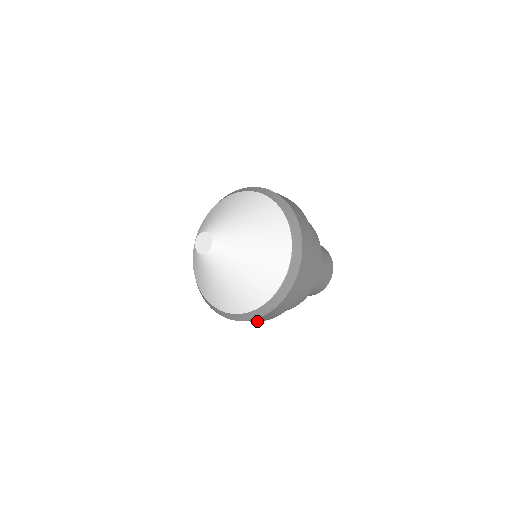
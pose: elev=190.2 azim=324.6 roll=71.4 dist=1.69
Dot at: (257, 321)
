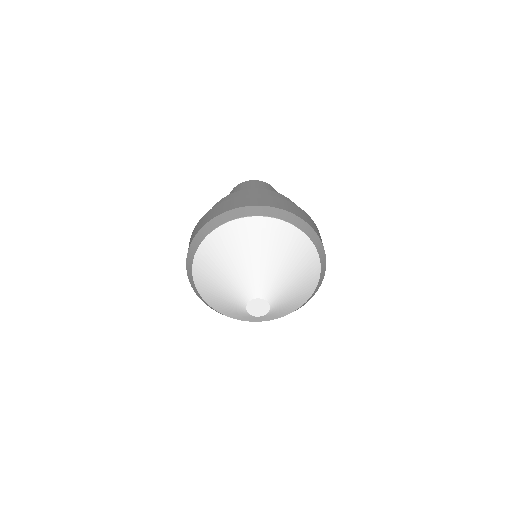
Dot at: occluded
